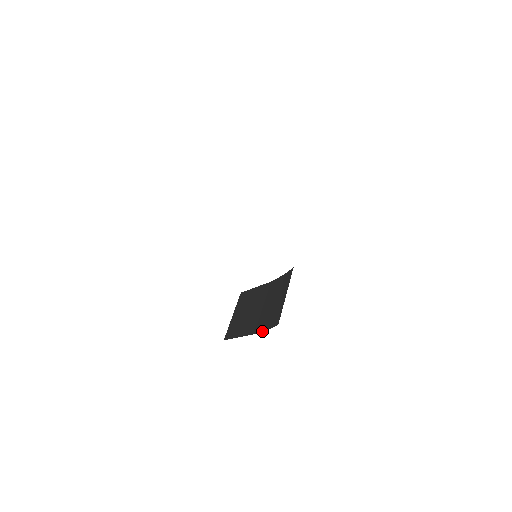
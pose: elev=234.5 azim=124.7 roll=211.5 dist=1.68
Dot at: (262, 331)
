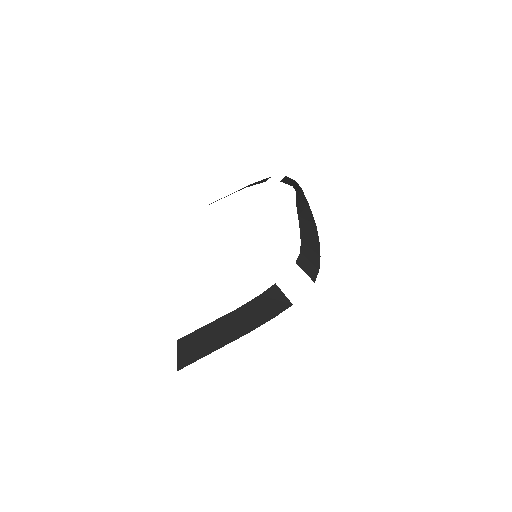
Dot at: (264, 323)
